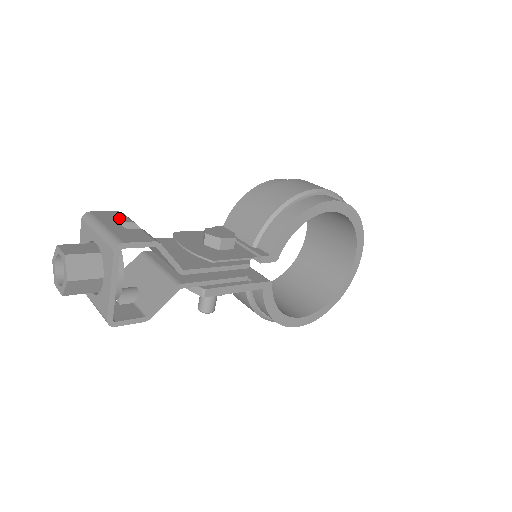
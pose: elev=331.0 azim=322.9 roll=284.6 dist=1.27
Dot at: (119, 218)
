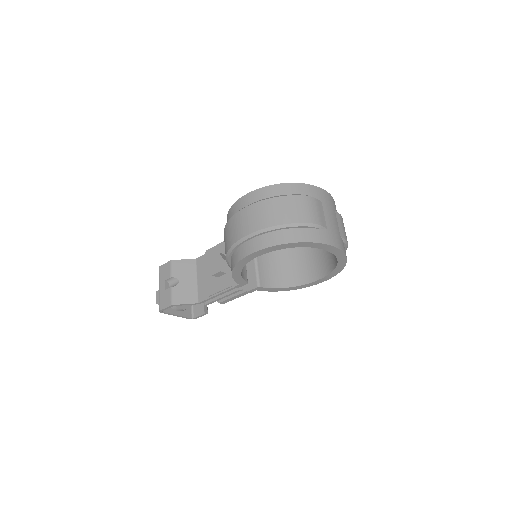
Dot at: (167, 273)
